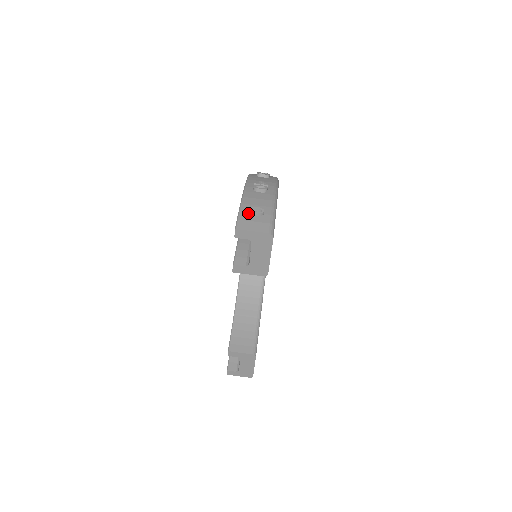
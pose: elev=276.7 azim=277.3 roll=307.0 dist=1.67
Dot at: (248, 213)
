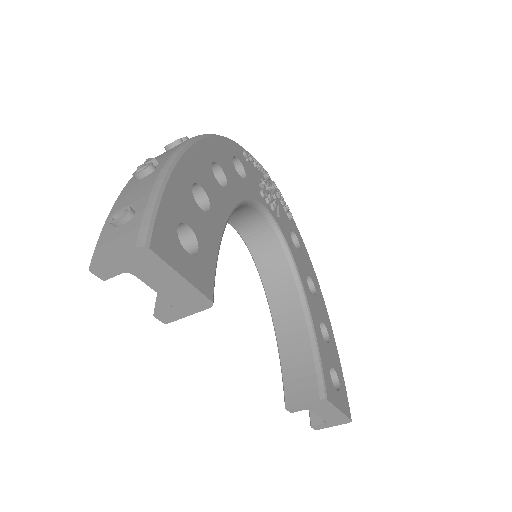
Dot at: (112, 227)
